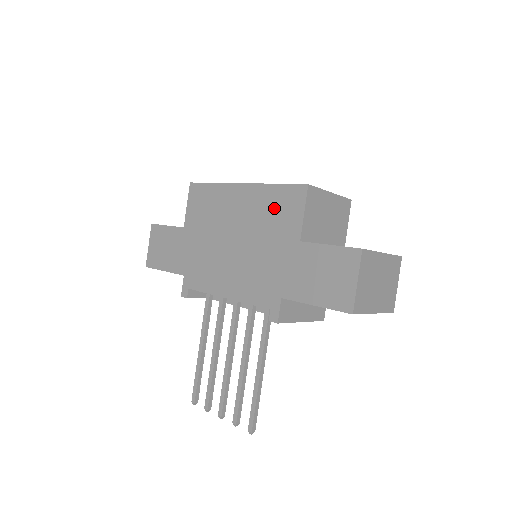
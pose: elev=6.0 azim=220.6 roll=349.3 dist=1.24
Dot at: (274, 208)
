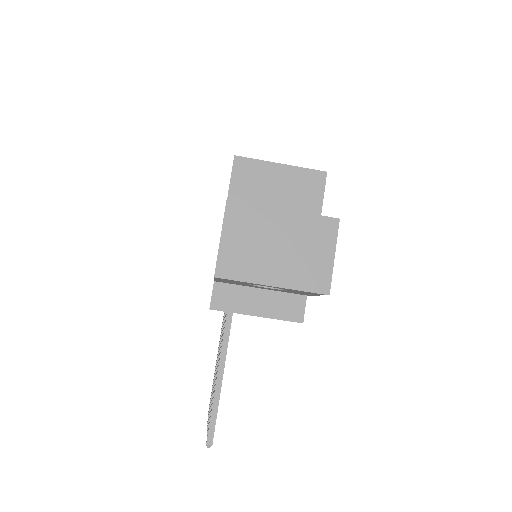
Dot at: occluded
